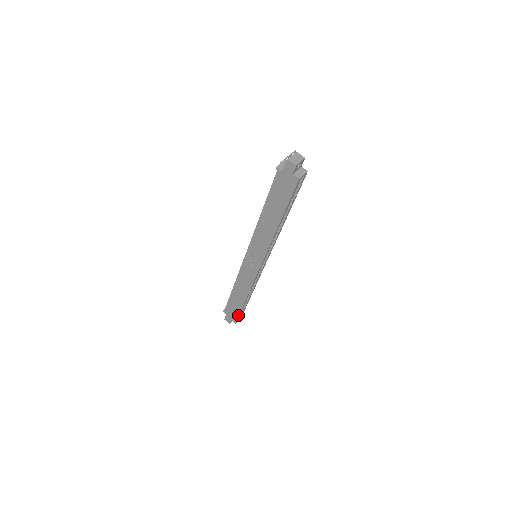
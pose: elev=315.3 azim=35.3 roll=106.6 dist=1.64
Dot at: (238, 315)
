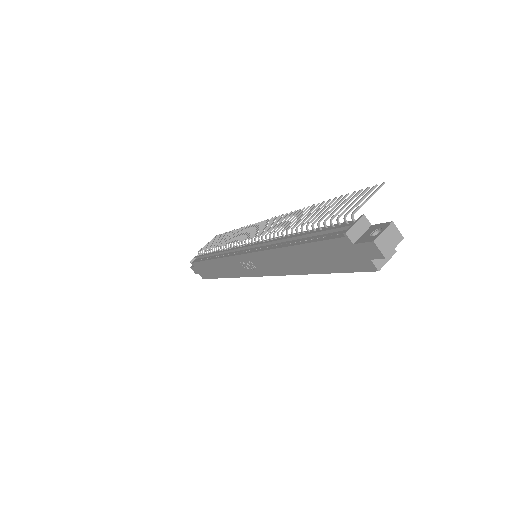
Dot at: (209, 278)
